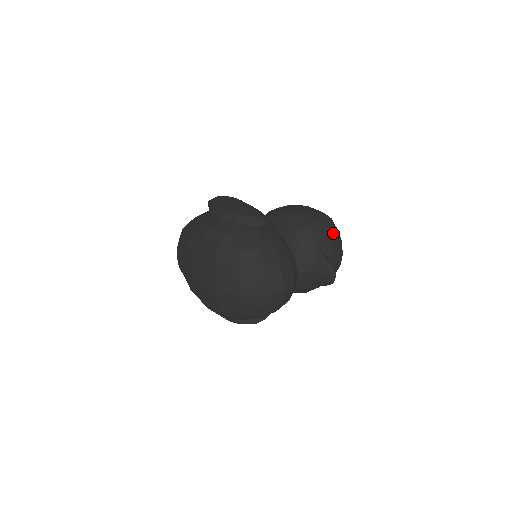
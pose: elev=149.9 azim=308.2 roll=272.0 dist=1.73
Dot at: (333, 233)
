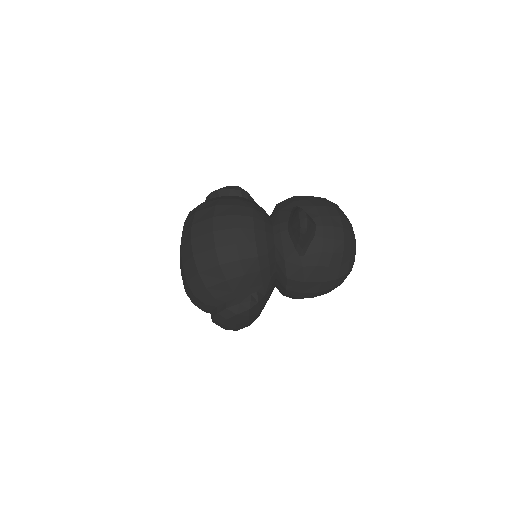
Dot at: (326, 203)
